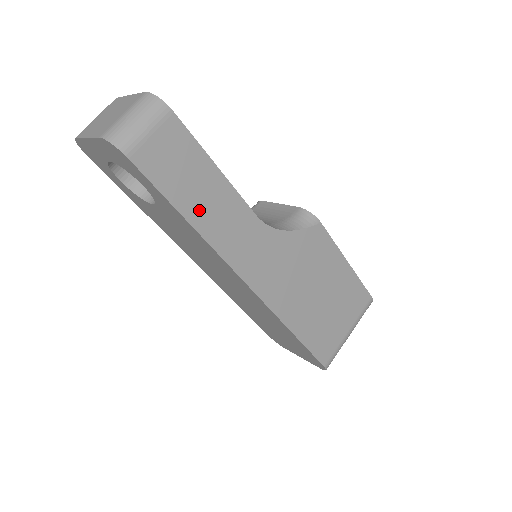
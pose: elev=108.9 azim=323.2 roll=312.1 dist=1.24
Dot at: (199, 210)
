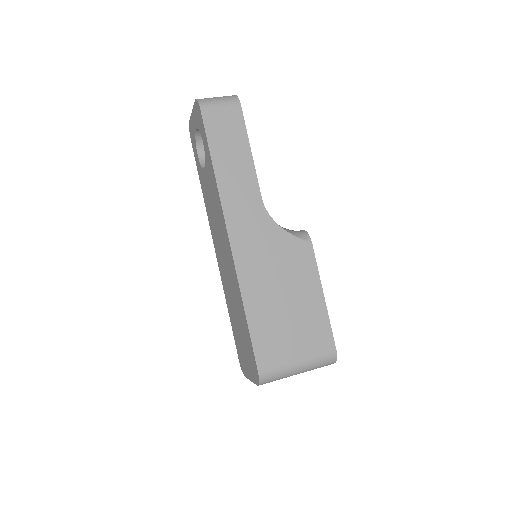
Dot at: (224, 165)
